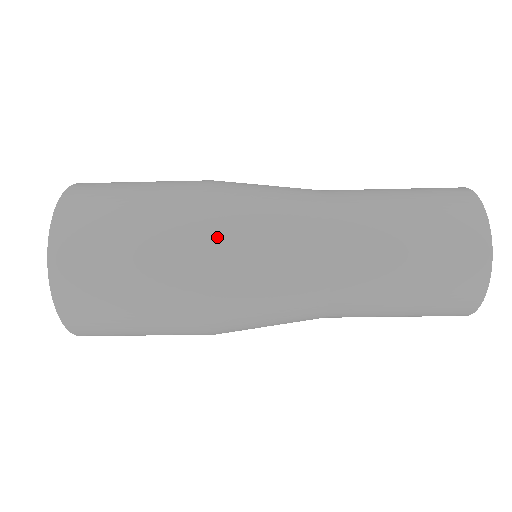
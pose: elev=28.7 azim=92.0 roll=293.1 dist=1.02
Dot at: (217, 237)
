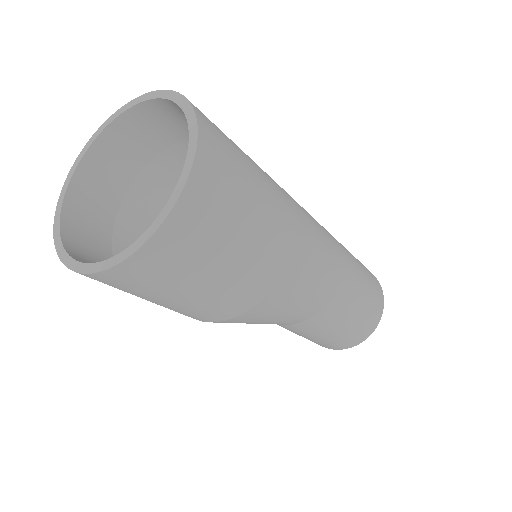
Dot at: (289, 195)
